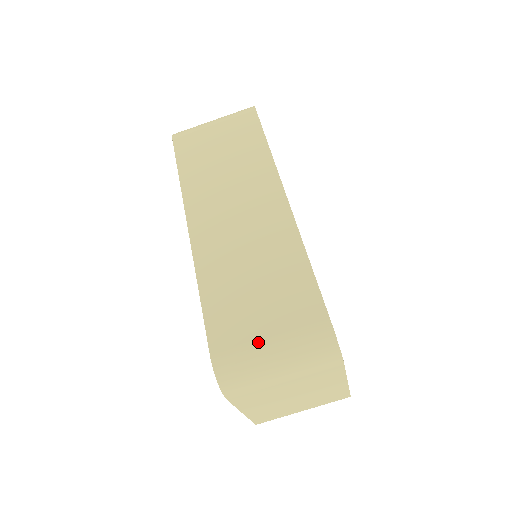
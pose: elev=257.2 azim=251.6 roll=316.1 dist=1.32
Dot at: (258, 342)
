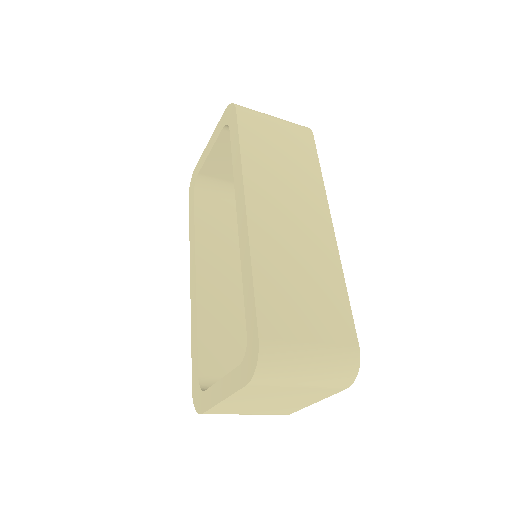
Dot at: (302, 344)
